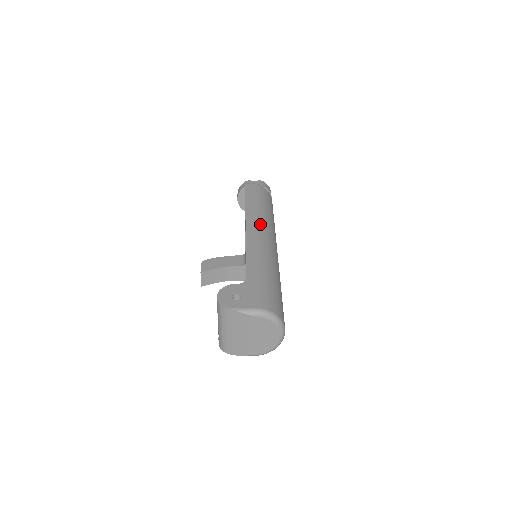
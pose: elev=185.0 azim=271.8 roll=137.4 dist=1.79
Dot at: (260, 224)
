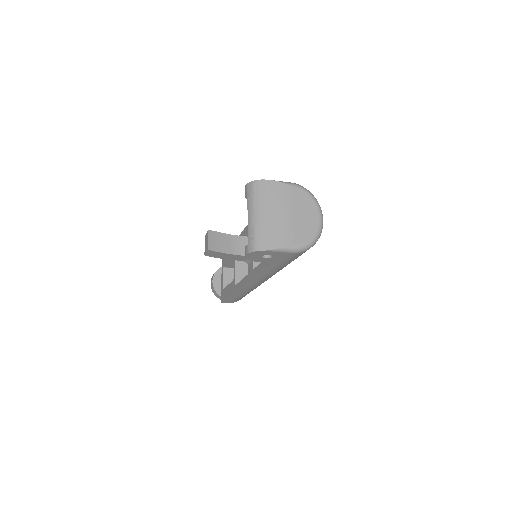
Dot at: occluded
